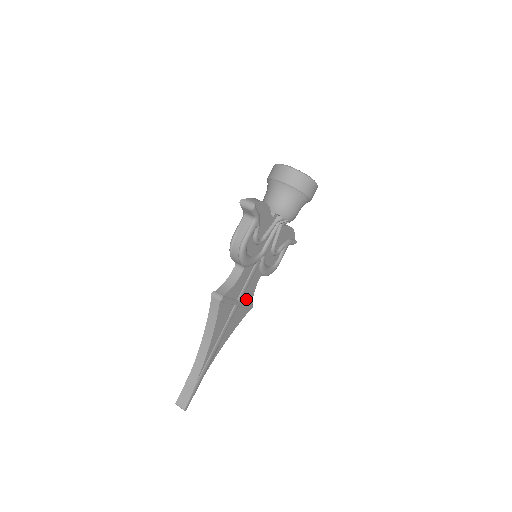
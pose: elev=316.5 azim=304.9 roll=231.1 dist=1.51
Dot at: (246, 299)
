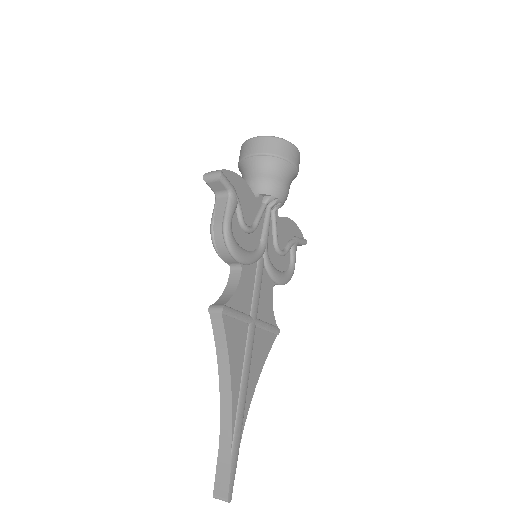
Dot at: (264, 317)
